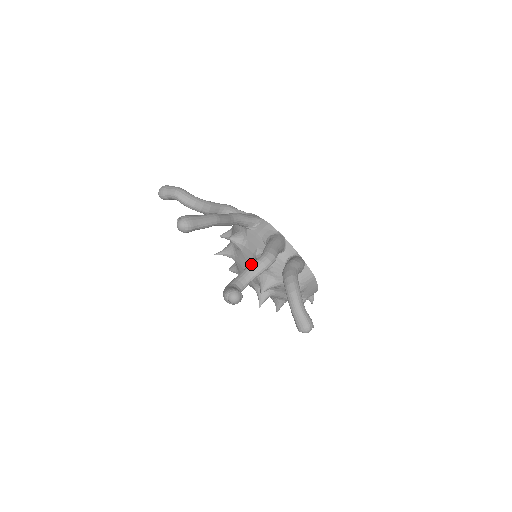
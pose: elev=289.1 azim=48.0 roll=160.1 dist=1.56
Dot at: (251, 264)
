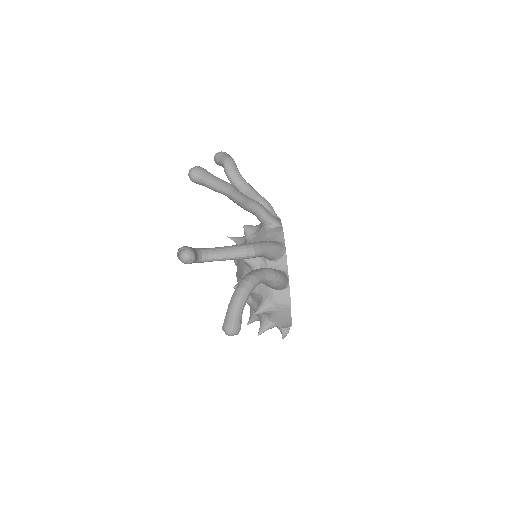
Dot at: occluded
